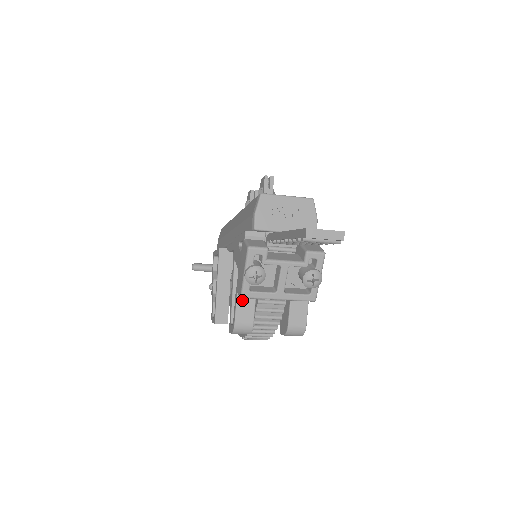
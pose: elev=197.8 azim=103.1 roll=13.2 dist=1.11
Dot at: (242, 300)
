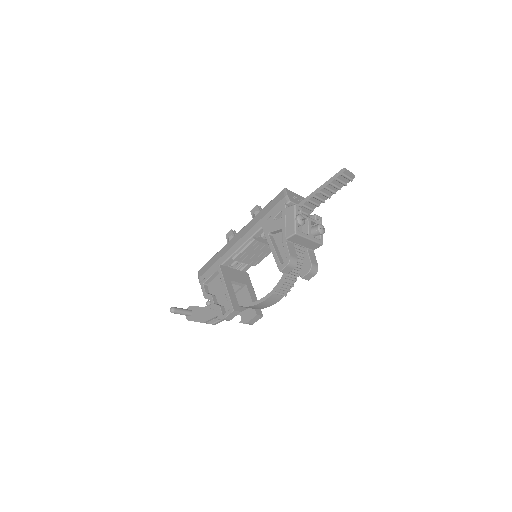
Dot at: (289, 244)
